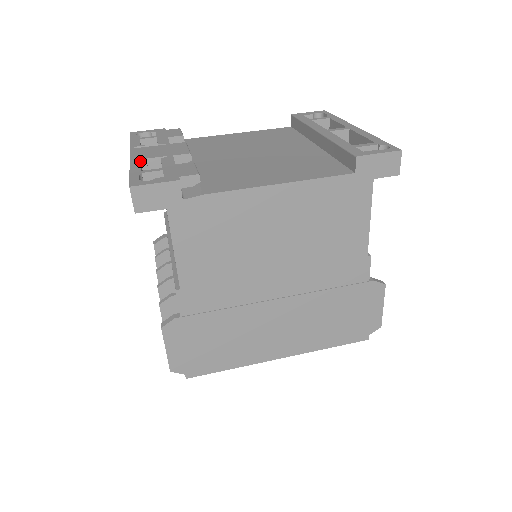
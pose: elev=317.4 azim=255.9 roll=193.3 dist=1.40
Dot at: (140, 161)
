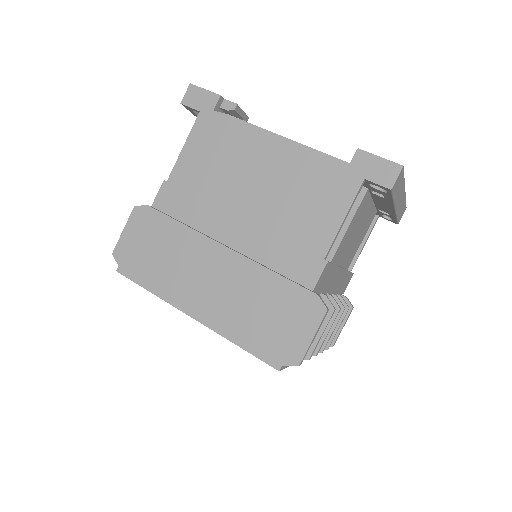
Dot at: occluded
